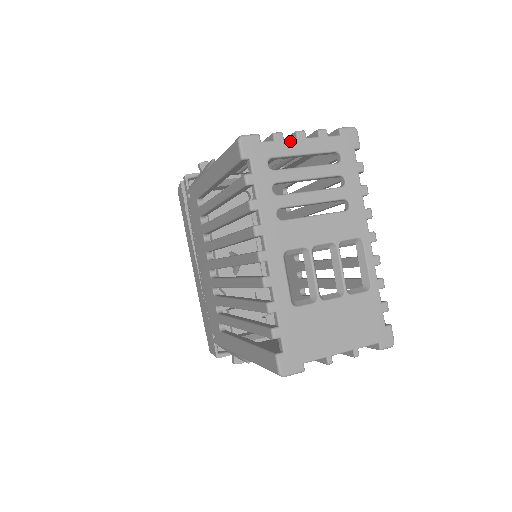
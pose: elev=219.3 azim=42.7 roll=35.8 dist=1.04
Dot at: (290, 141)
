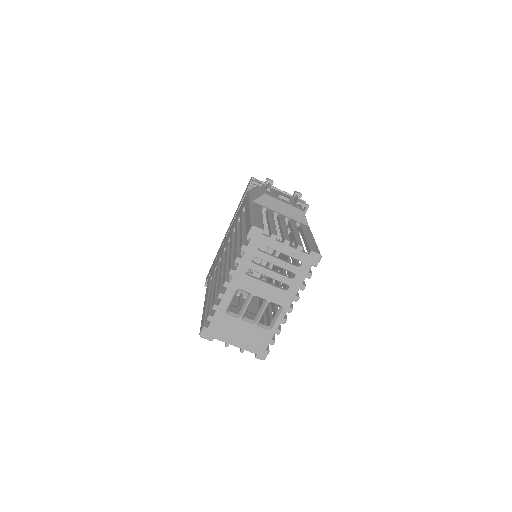
Dot at: (278, 243)
